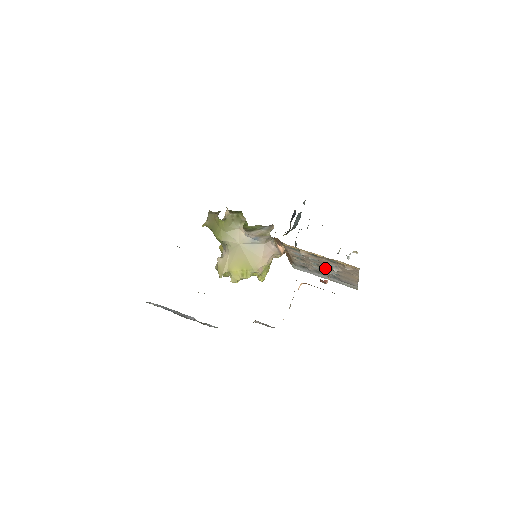
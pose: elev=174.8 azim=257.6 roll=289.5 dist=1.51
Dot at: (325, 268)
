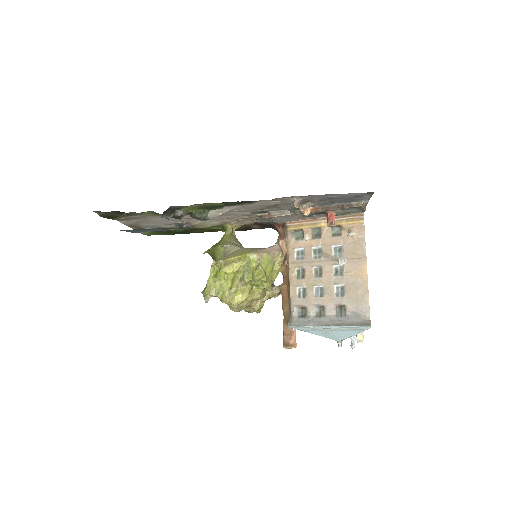
Dot at: (329, 277)
